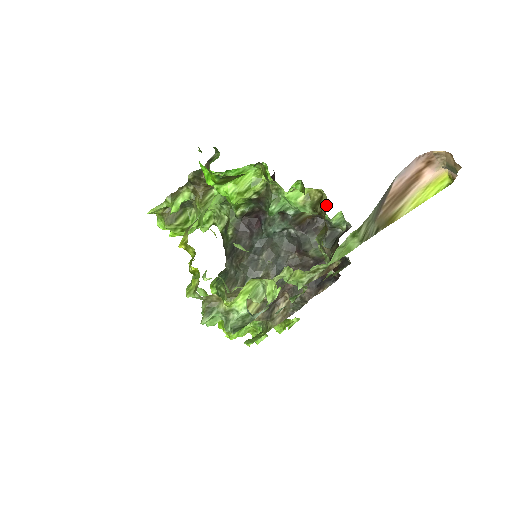
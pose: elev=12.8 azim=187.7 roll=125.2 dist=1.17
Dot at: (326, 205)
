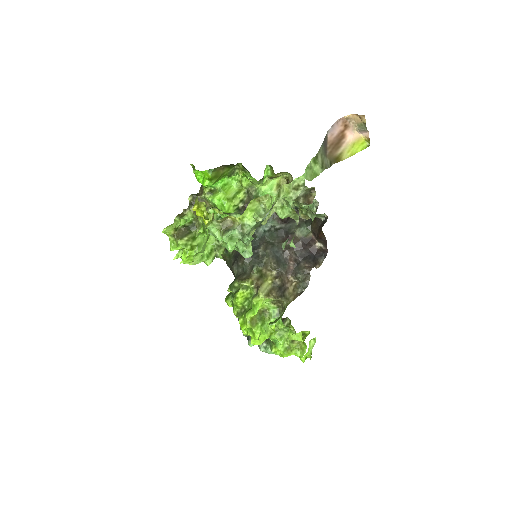
Dot at: (292, 179)
